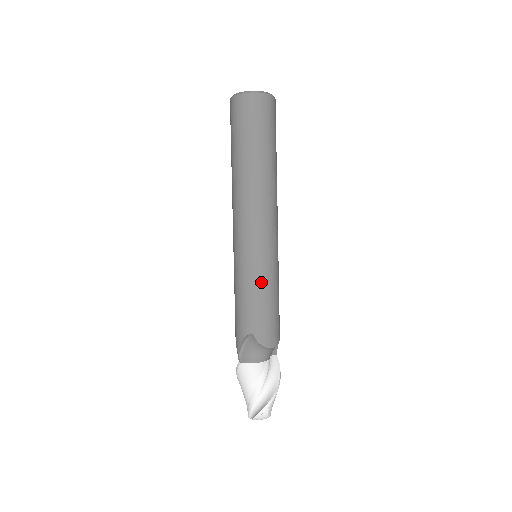
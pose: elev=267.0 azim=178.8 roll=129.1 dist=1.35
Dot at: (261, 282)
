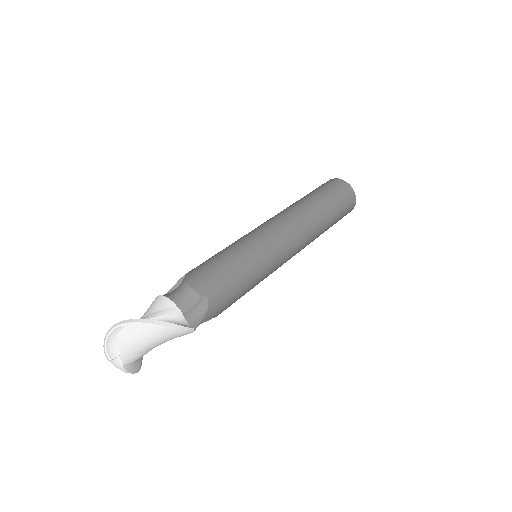
Dot at: (234, 246)
